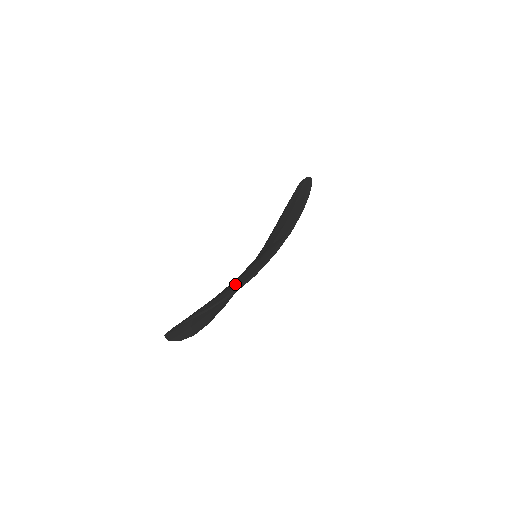
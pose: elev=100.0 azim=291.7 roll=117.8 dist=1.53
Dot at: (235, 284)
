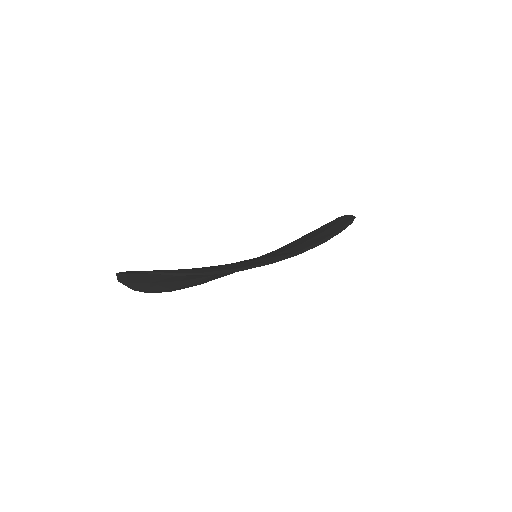
Dot at: (216, 267)
